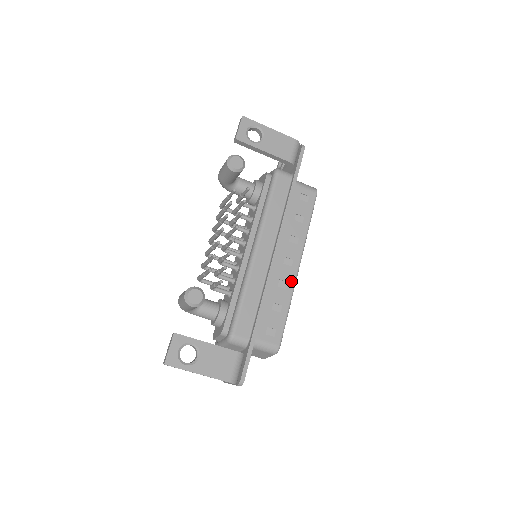
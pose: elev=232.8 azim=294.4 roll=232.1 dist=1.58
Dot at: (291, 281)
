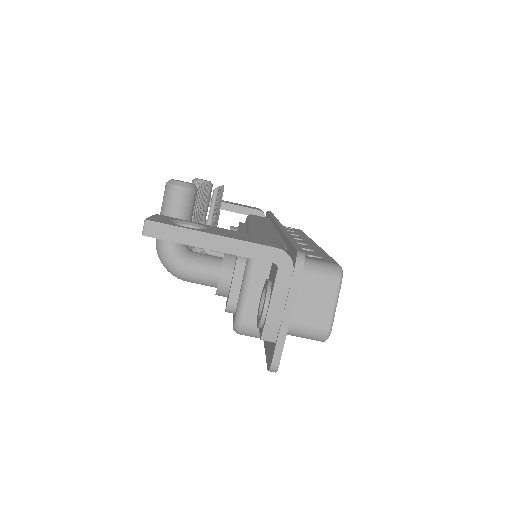
Dot at: (314, 246)
